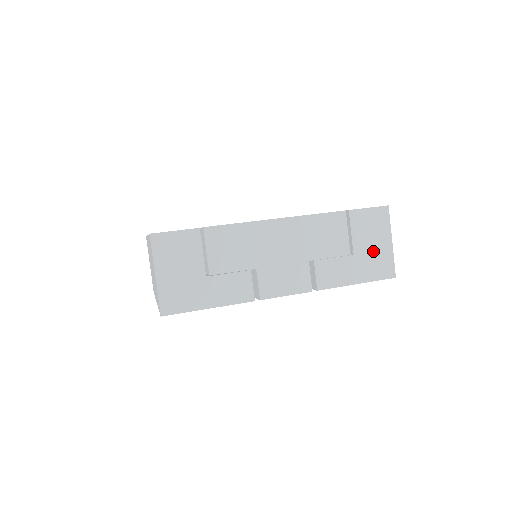
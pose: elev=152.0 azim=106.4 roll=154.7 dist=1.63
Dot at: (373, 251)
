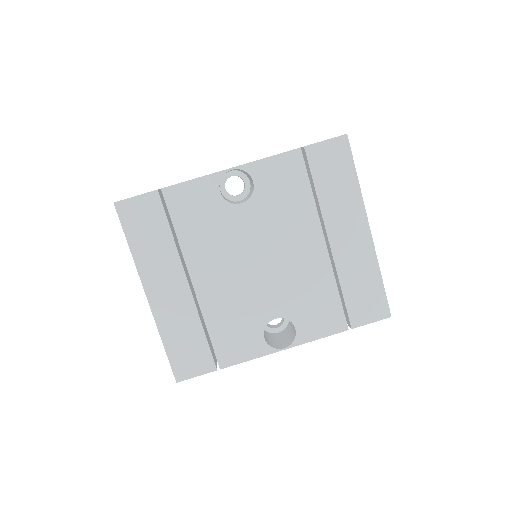
Dot at: occluded
